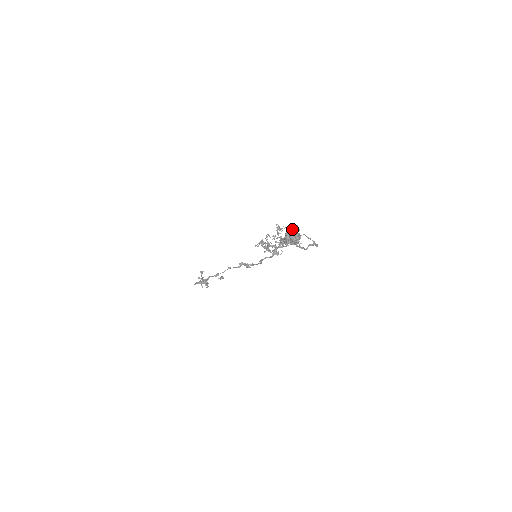
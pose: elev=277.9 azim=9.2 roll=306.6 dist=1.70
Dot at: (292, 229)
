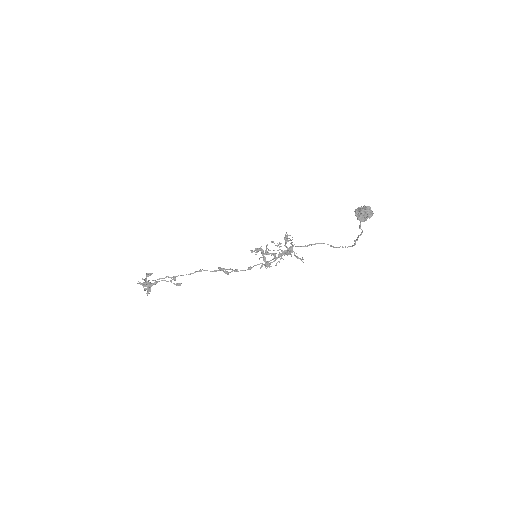
Dot at: occluded
